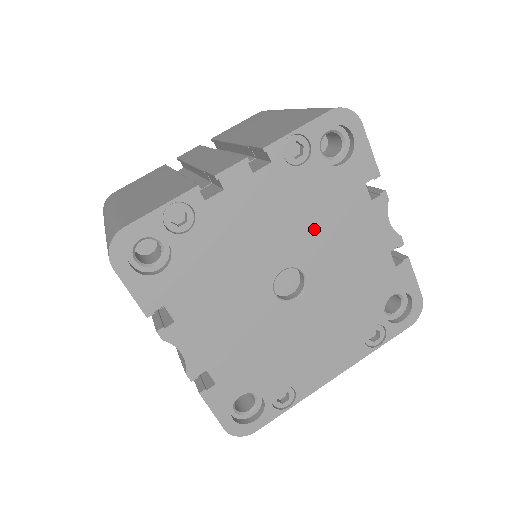
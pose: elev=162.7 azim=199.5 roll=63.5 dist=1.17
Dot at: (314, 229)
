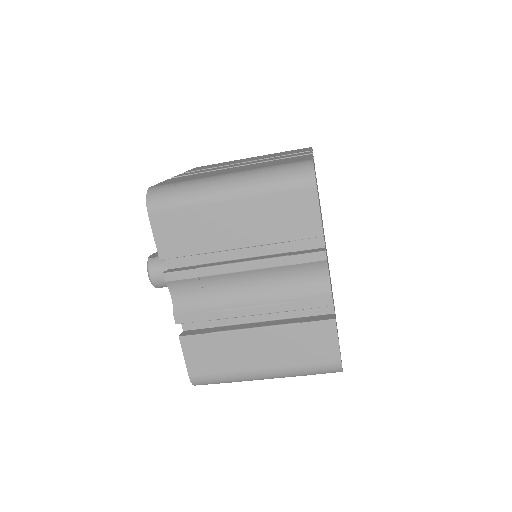
Dot at: occluded
